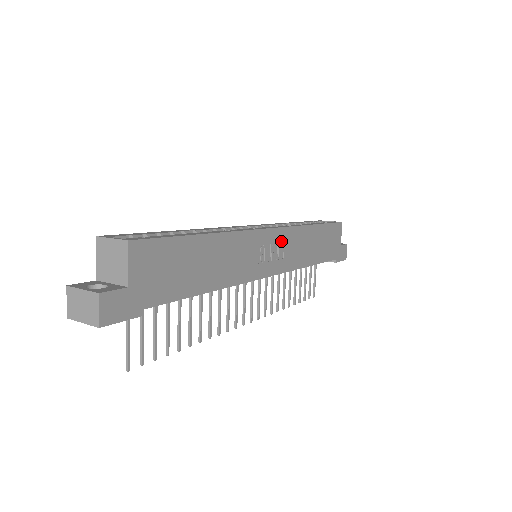
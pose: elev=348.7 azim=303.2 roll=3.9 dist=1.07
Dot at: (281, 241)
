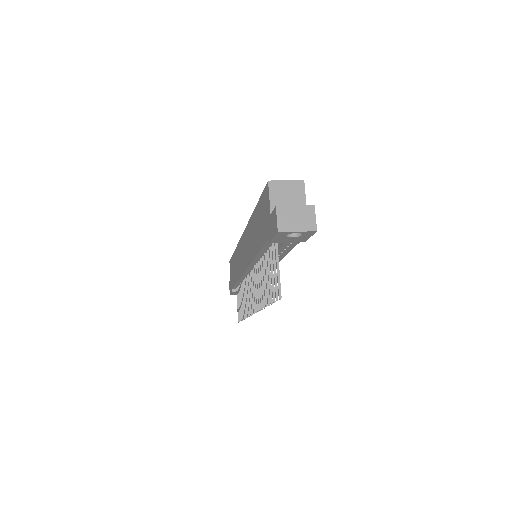
Dot at: occluded
